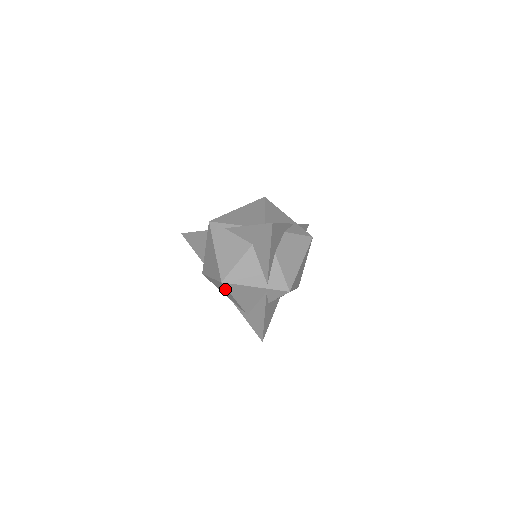
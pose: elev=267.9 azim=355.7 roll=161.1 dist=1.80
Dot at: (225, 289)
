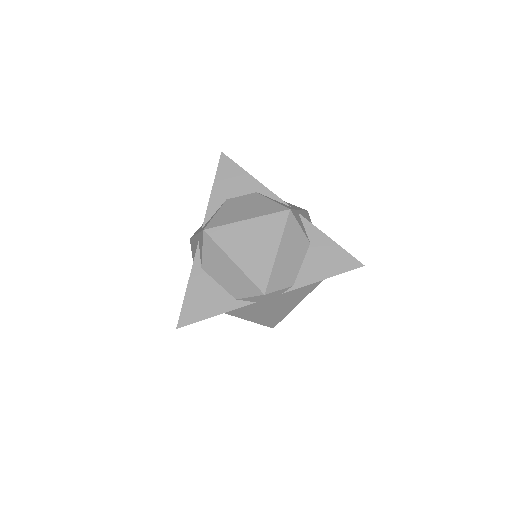
Dot at: occluded
